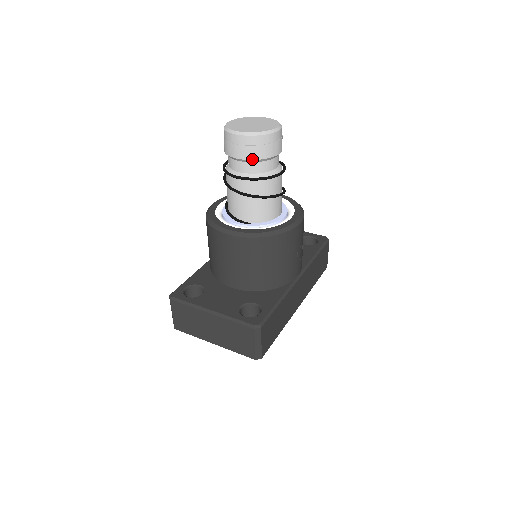
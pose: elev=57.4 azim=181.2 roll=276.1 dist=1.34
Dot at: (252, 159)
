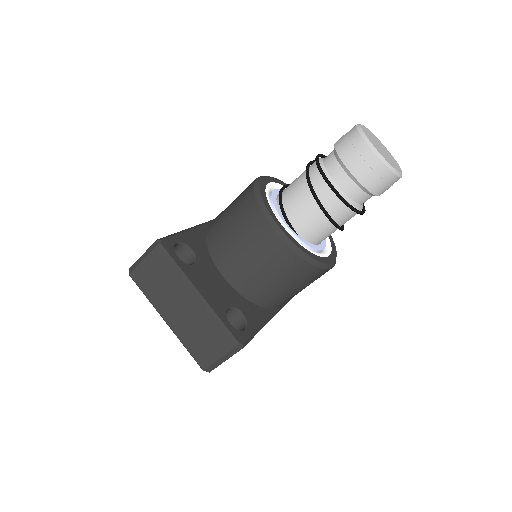
Dot at: (362, 184)
